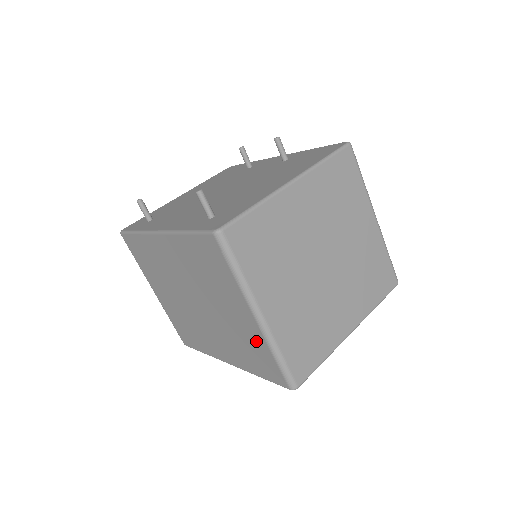
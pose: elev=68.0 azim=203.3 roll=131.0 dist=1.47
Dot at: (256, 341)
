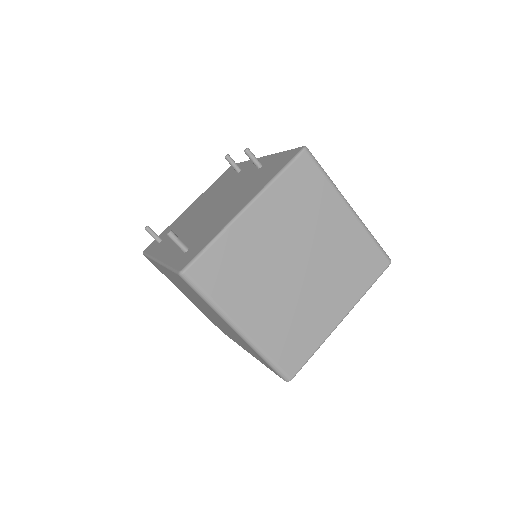
Dot at: (248, 346)
